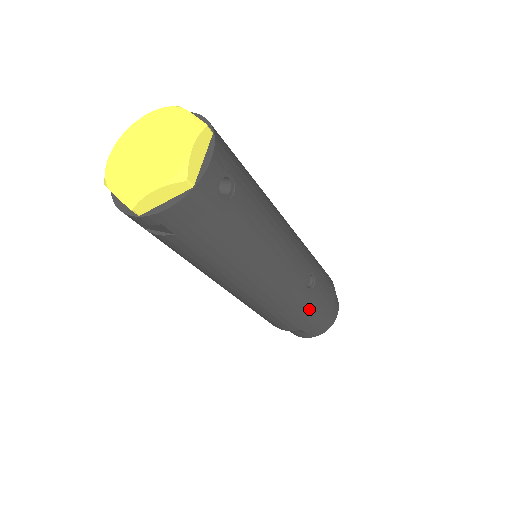
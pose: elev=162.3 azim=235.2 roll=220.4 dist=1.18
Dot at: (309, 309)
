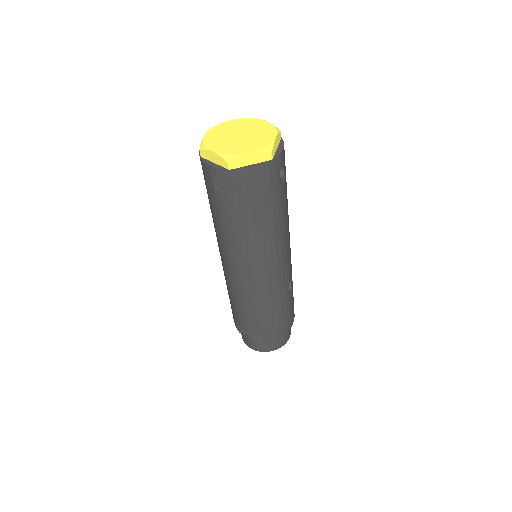
Dot at: (283, 311)
